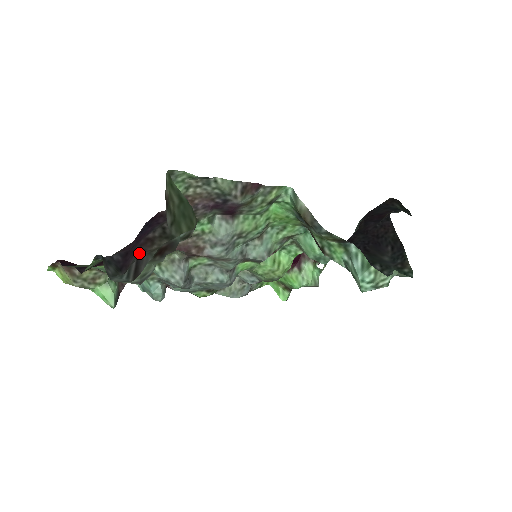
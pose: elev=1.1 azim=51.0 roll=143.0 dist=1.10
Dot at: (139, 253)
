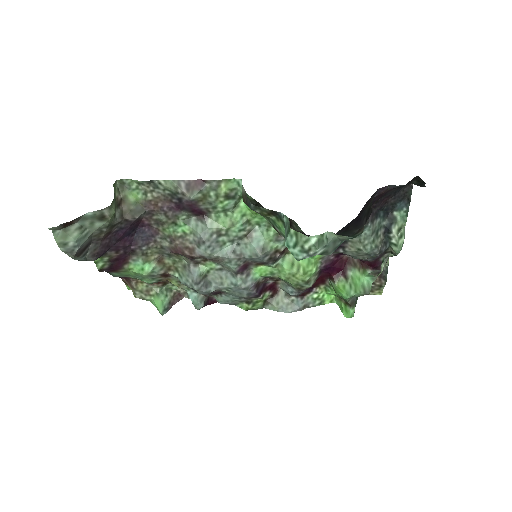
Dot at: (96, 241)
